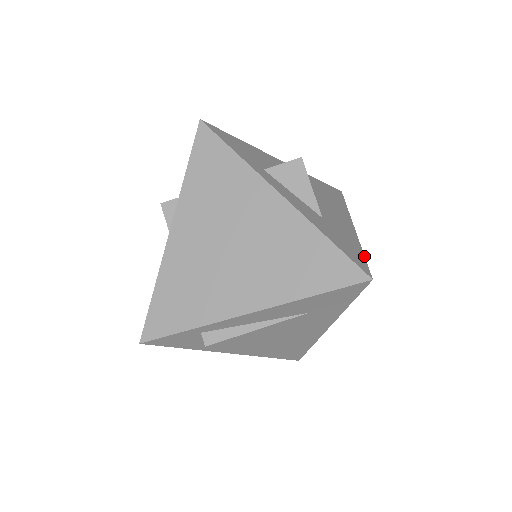
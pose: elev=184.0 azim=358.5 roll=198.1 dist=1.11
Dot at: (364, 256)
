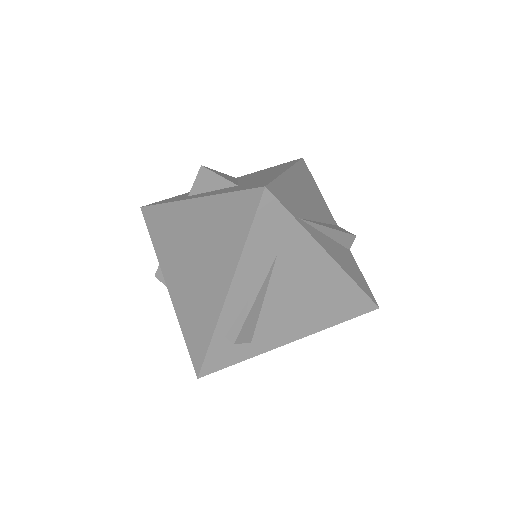
Dot at: (274, 179)
